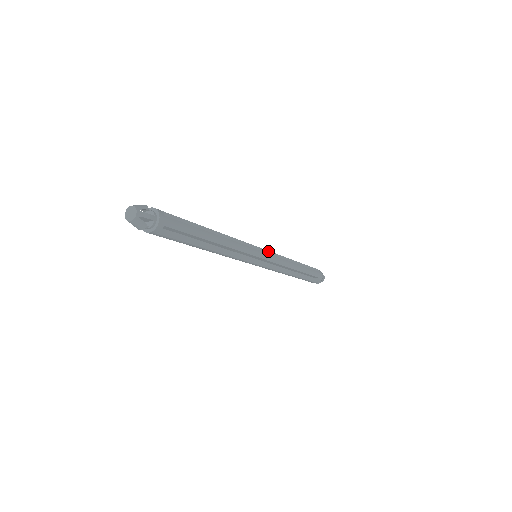
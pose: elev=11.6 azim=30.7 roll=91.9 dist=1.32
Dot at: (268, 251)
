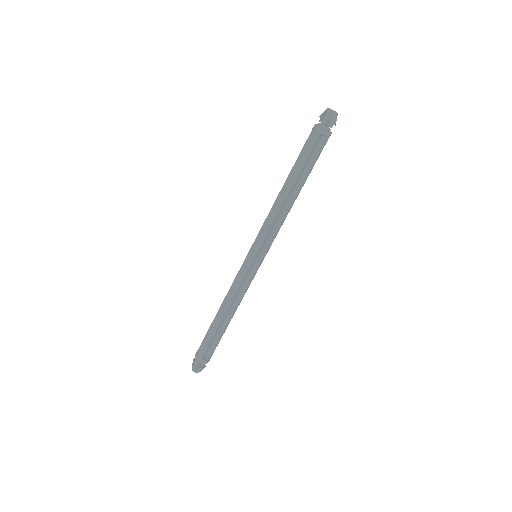
Dot at: occluded
